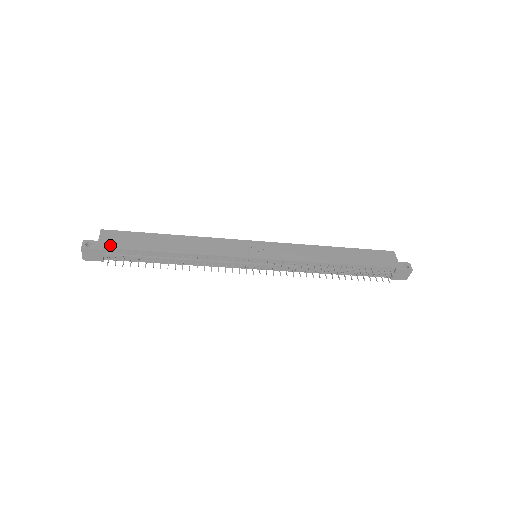
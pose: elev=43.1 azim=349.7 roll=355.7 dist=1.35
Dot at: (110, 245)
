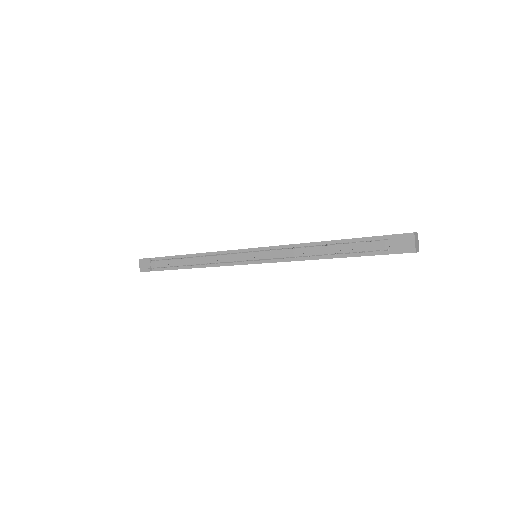
Dot at: occluded
